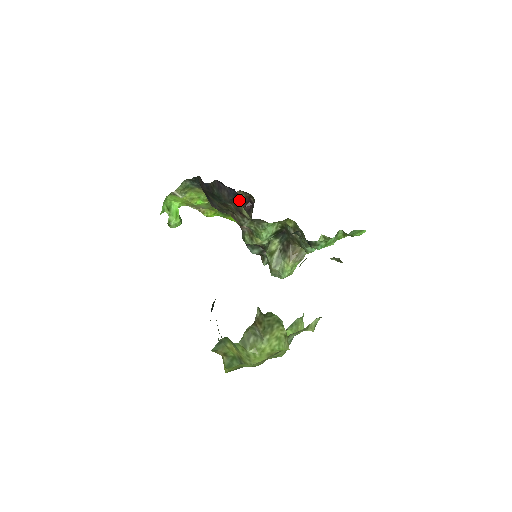
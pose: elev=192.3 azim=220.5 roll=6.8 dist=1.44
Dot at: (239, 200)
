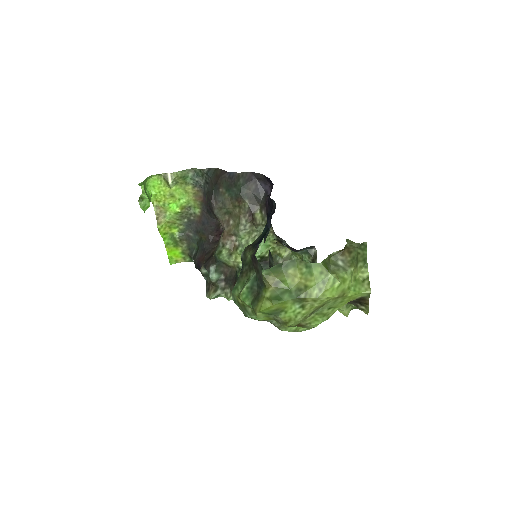
Dot at: (263, 199)
